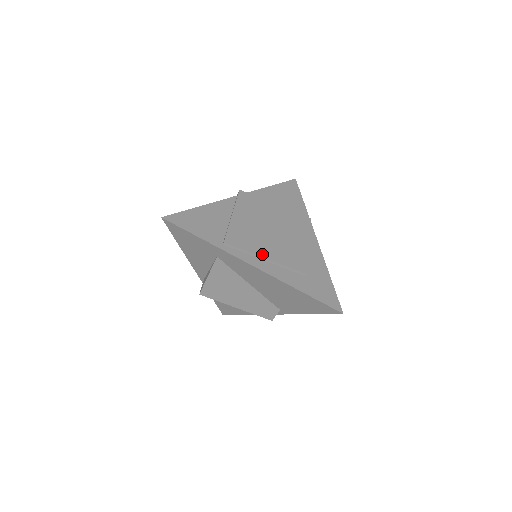
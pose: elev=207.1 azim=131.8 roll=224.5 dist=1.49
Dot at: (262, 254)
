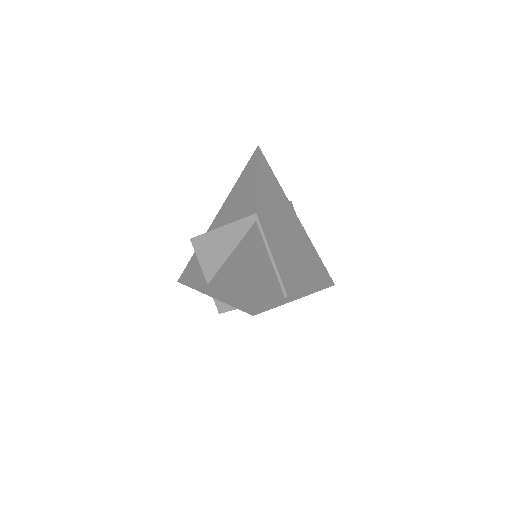
Dot at: (301, 281)
